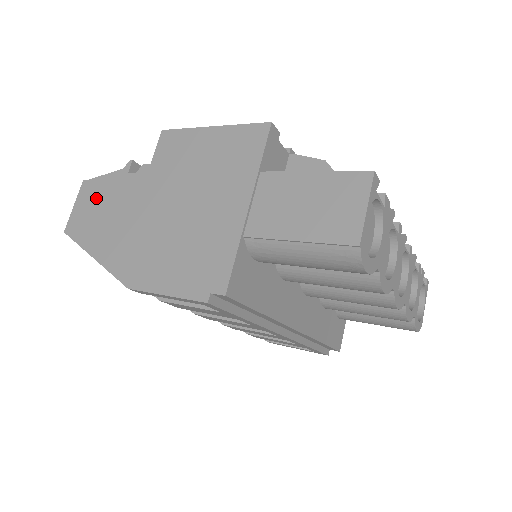
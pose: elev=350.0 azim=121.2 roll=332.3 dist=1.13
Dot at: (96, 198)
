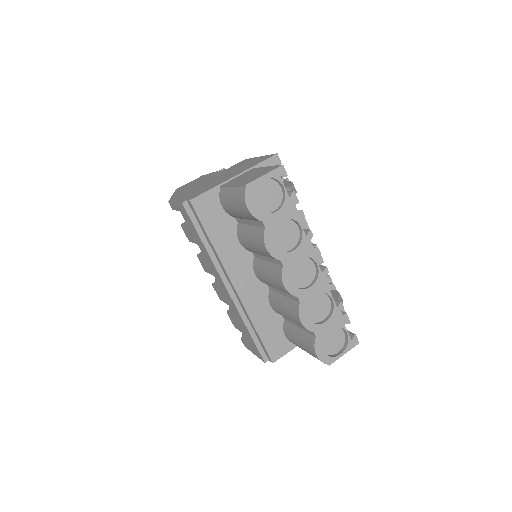
Dot at: (199, 179)
